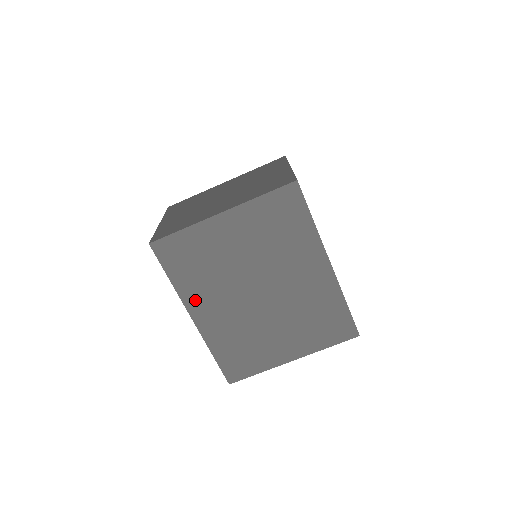
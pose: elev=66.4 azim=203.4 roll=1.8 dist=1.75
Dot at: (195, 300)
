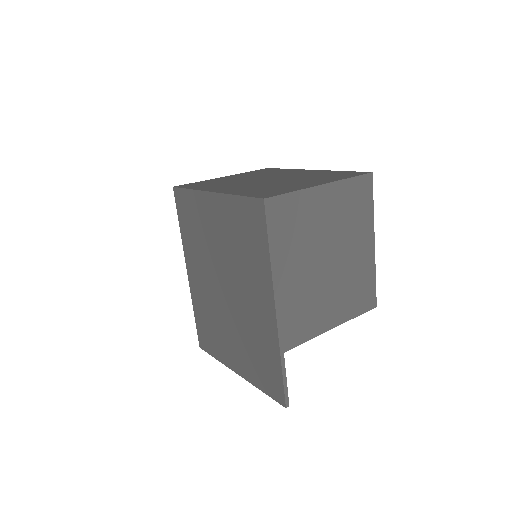
Dot at: (190, 257)
